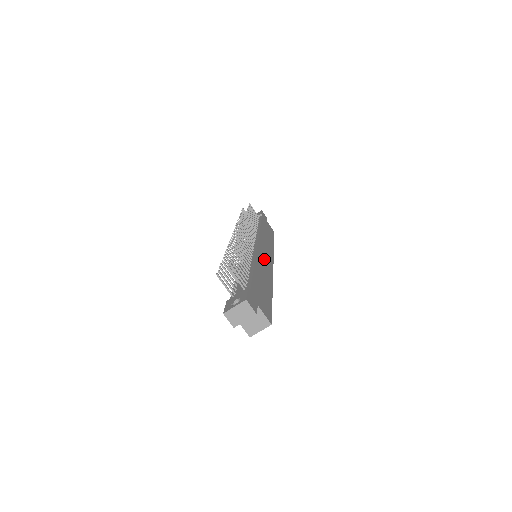
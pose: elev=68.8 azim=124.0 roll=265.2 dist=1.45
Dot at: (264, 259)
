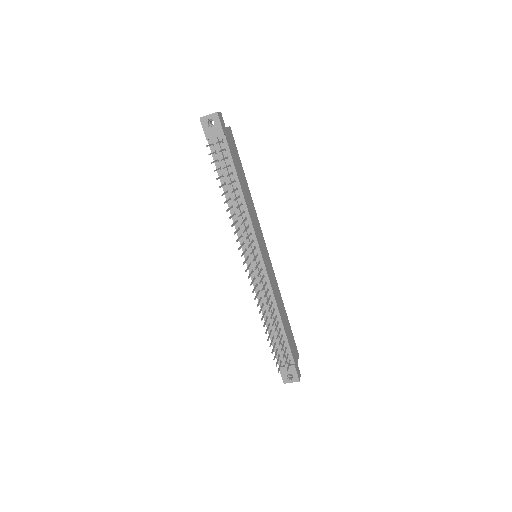
Dot at: (270, 272)
